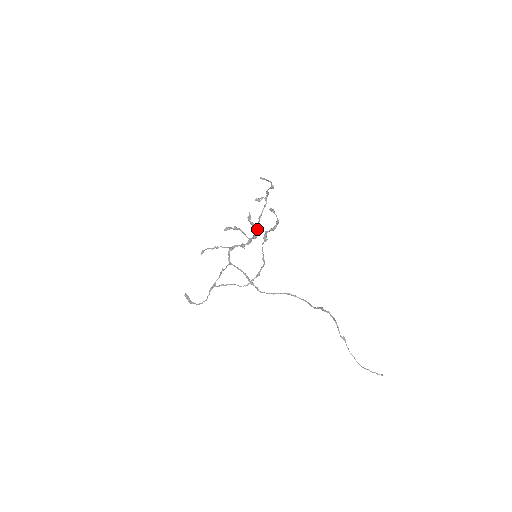
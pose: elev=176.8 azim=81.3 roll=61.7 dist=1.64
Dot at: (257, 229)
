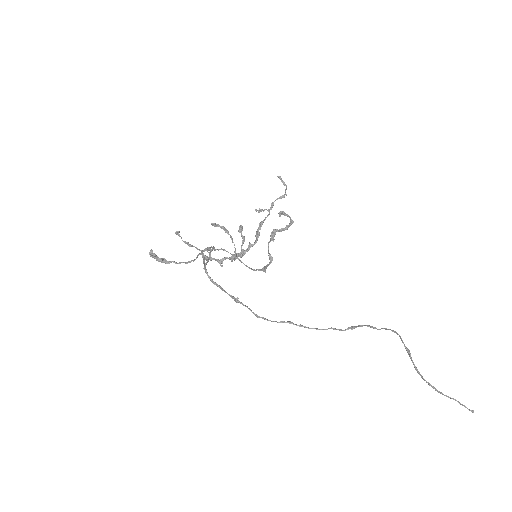
Dot at: occluded
